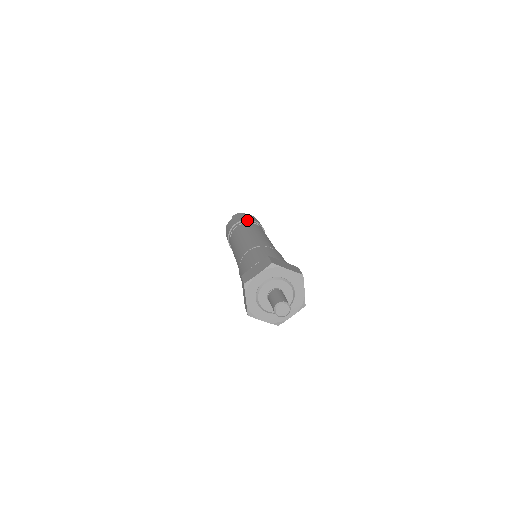
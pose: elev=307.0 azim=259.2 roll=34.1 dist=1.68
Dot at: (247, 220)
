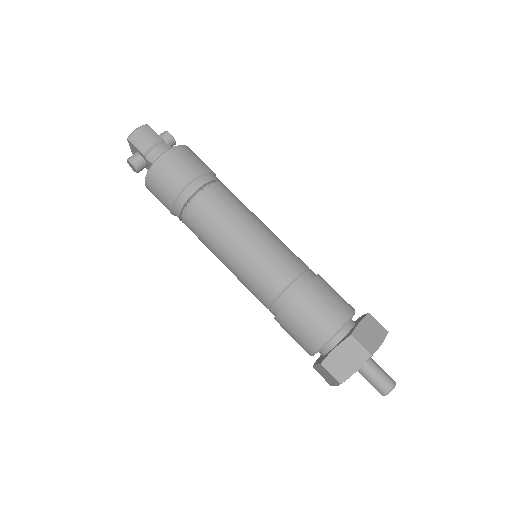
Dot at: (195, 179)
